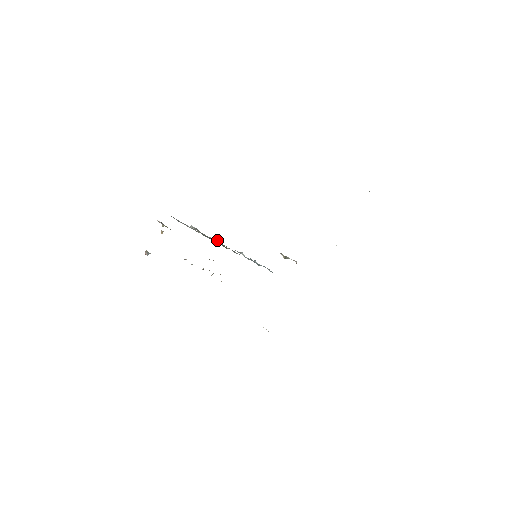
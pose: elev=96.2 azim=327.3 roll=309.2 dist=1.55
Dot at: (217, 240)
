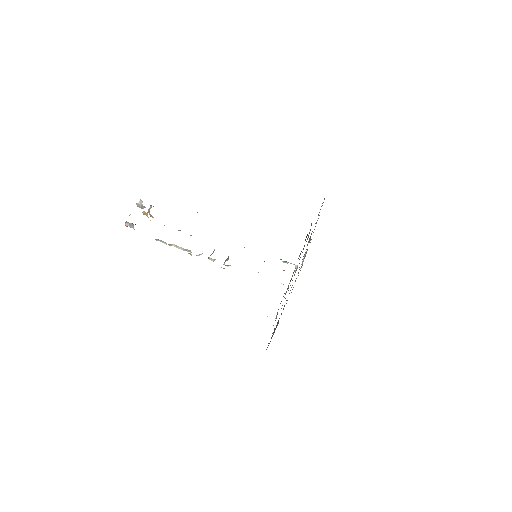
Dot at: occluded
